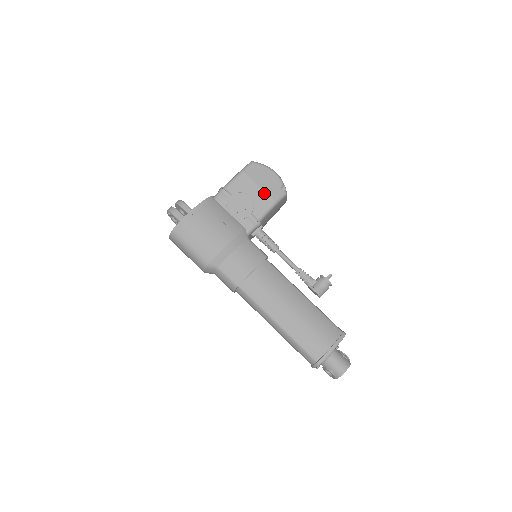
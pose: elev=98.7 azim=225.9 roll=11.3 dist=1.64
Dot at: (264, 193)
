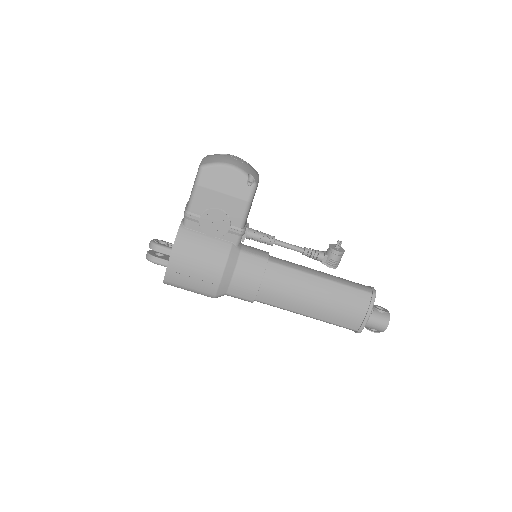
Dot at: (232, 198)
